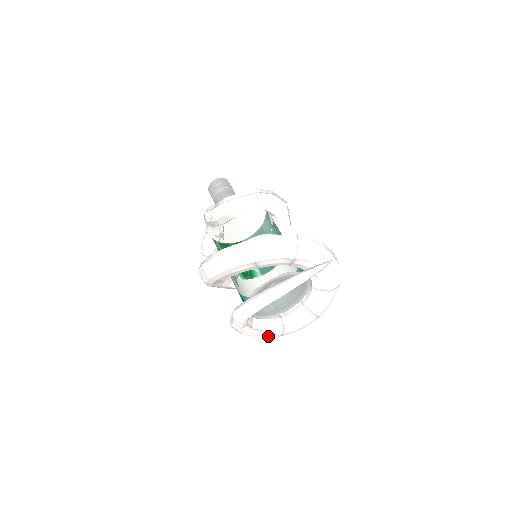
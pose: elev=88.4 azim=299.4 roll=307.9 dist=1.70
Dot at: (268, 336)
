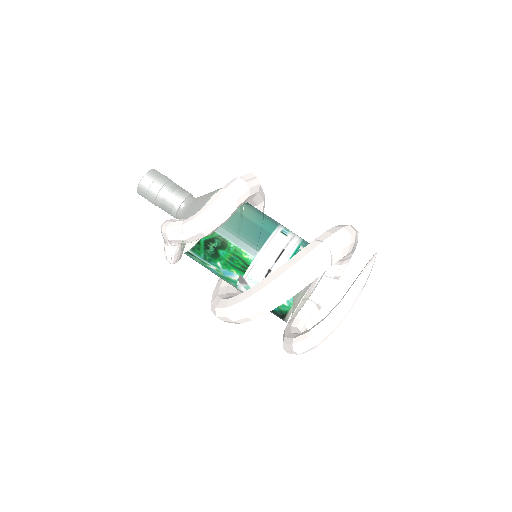
Dot at: occluded
